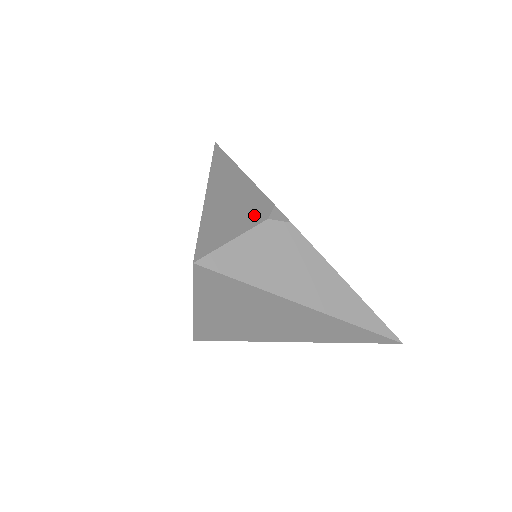
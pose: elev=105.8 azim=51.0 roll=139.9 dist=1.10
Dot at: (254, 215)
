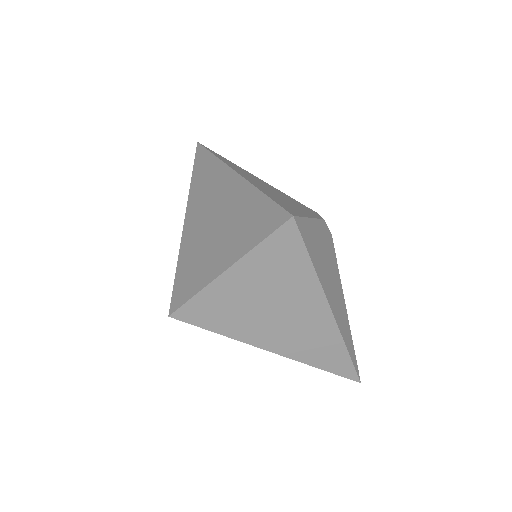
Dot at: (309, 211)
